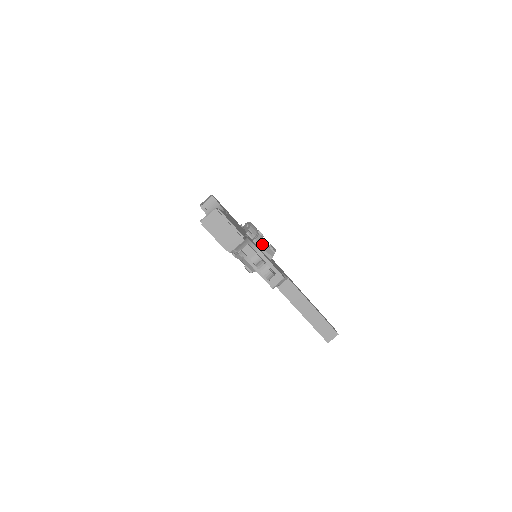
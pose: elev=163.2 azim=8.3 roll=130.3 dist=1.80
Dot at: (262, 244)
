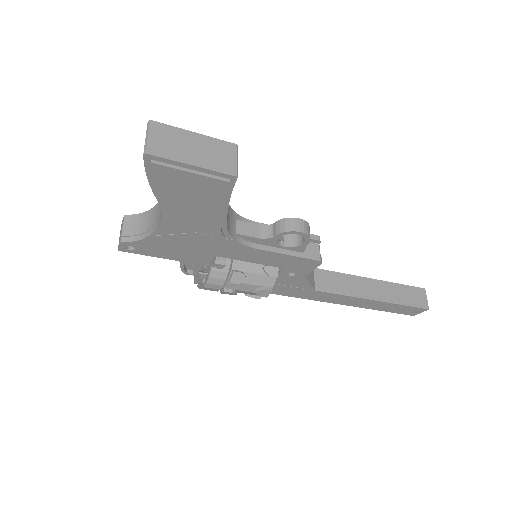
Dot at: occluded
